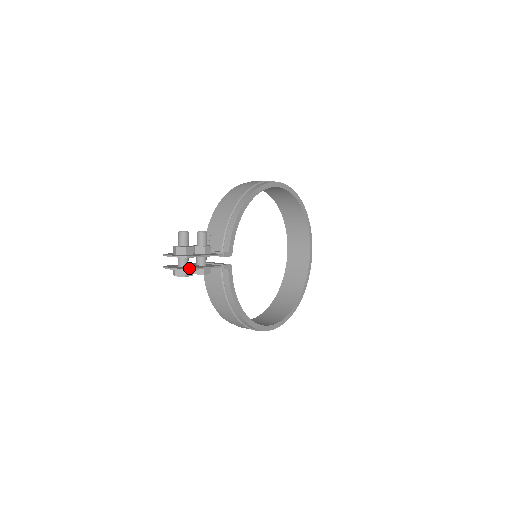
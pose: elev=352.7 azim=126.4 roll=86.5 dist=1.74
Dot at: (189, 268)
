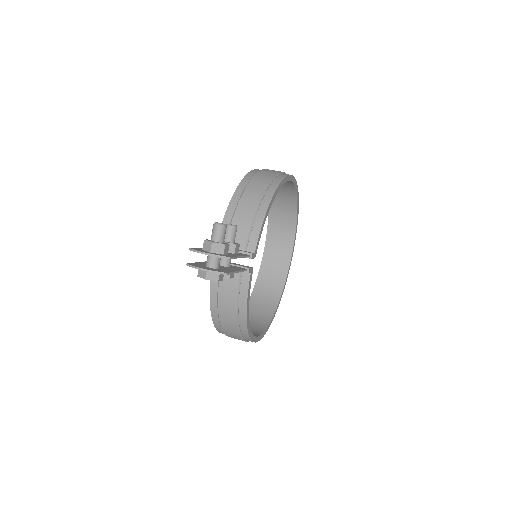
Dot at: (227, 271)
